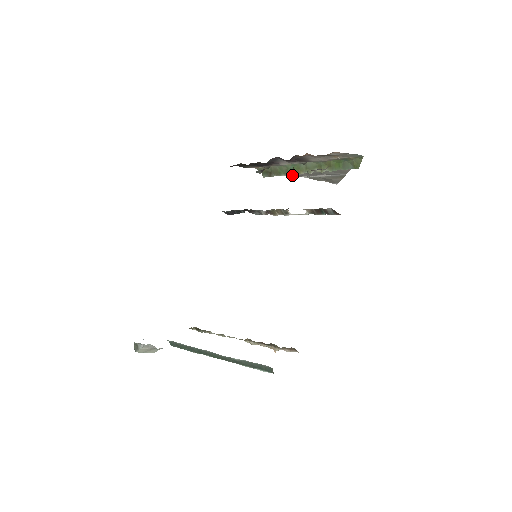
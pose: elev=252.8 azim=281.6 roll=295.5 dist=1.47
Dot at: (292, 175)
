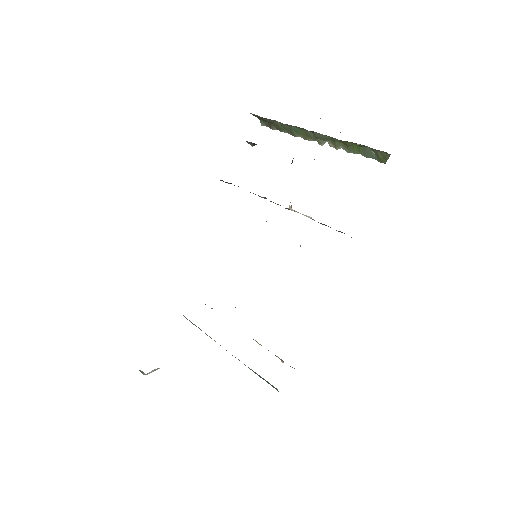
Dot at: occluded
